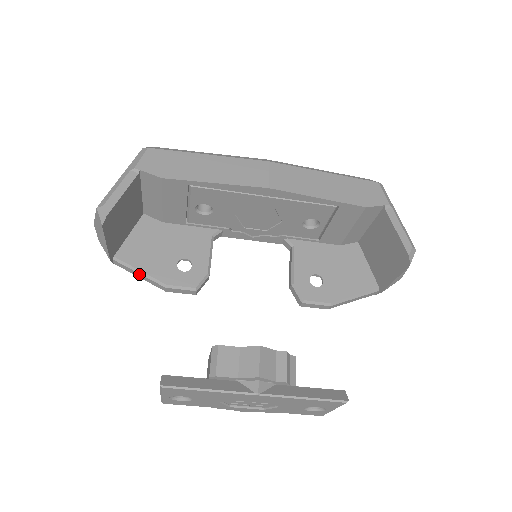
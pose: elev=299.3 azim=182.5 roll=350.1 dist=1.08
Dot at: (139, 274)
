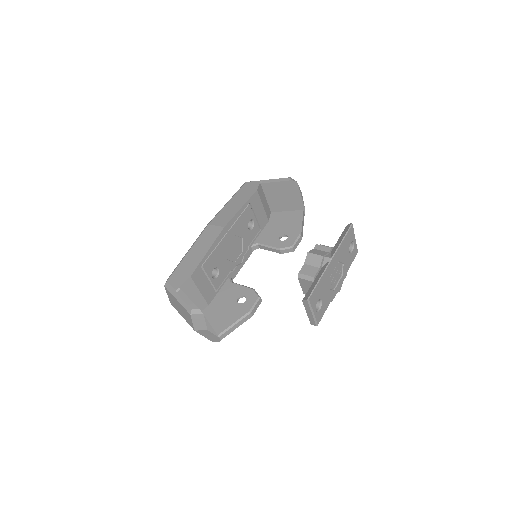
Dot at: (235, 326)
